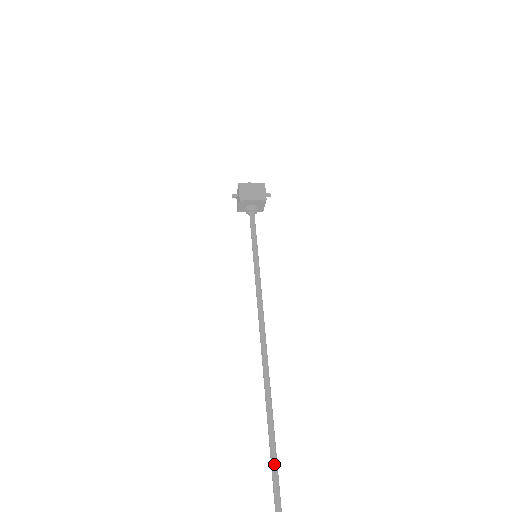
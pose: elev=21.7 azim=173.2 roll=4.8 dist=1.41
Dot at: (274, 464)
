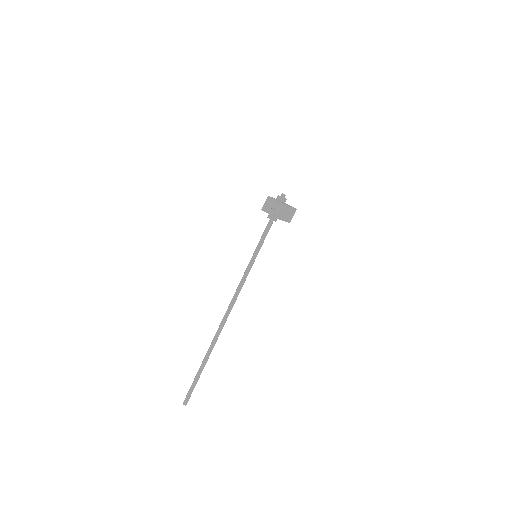
Dot at: (196, 383)
